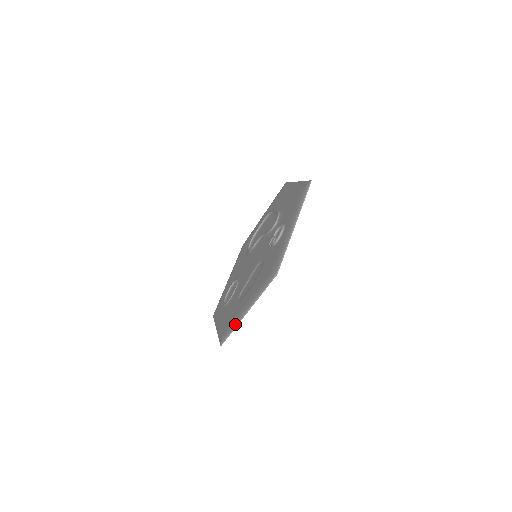
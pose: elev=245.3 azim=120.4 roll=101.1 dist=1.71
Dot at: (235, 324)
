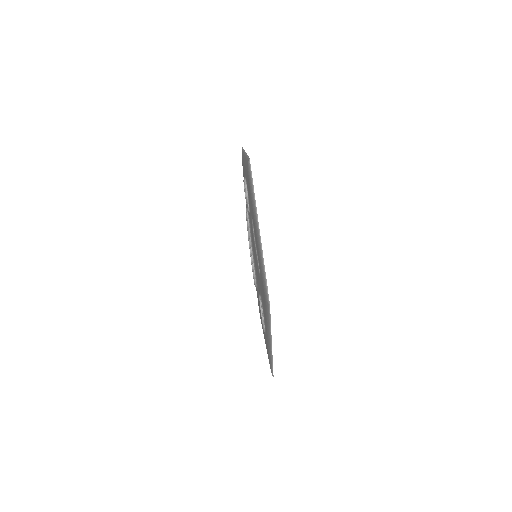
Dot at: (261, 259)
